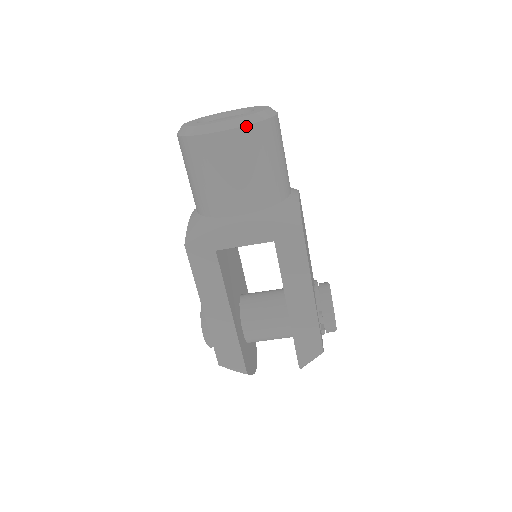
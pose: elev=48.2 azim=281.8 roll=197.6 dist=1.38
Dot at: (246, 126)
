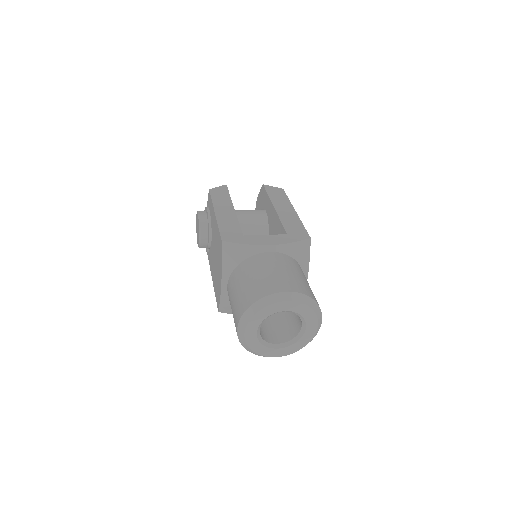
Dot at: occluded
